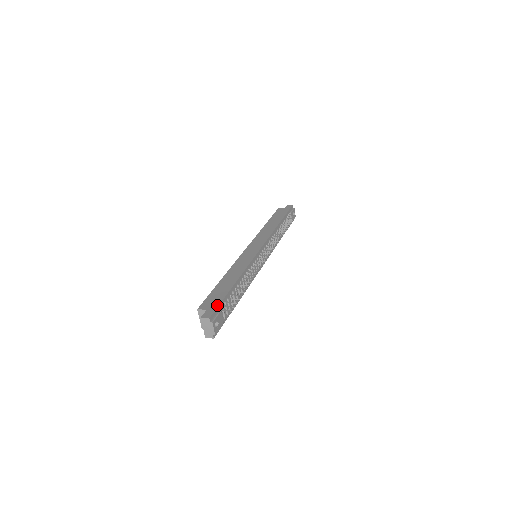
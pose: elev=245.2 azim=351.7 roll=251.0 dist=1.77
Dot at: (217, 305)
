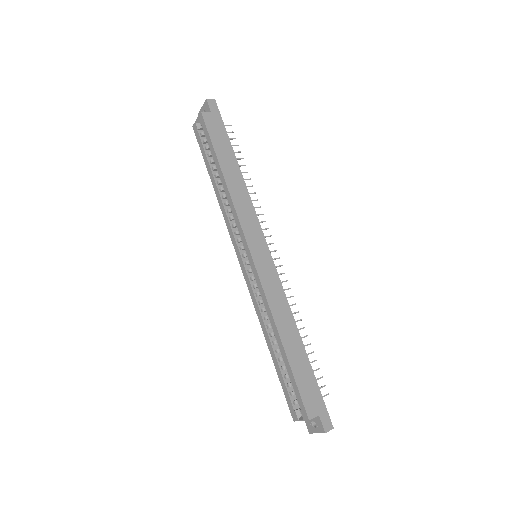
Dot at: (323, 401)
